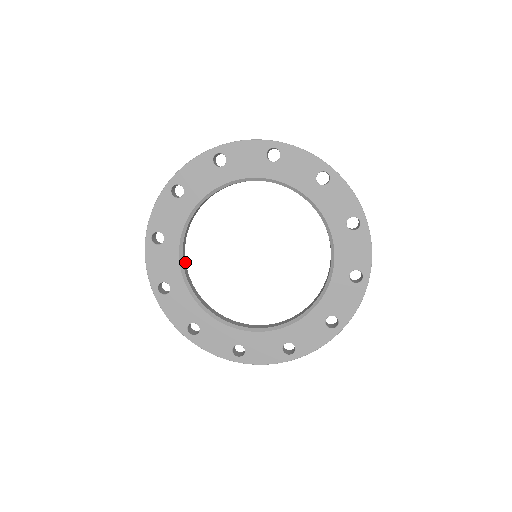
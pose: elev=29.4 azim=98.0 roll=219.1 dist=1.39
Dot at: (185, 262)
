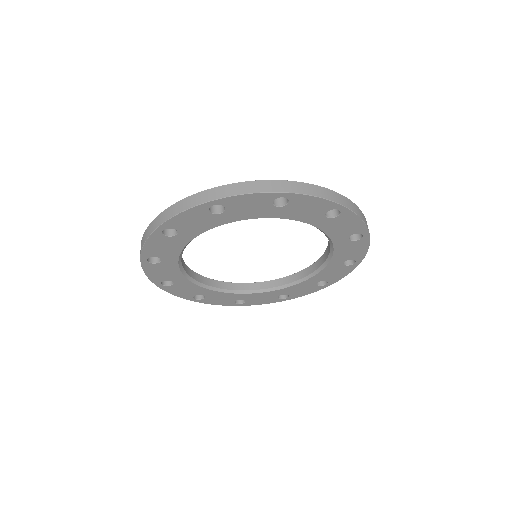
Dot at: occluded
